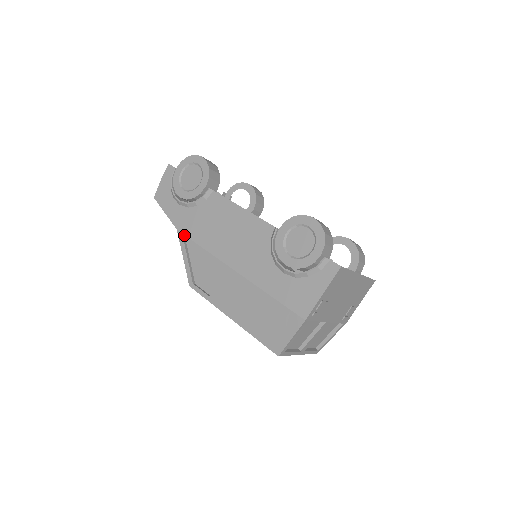
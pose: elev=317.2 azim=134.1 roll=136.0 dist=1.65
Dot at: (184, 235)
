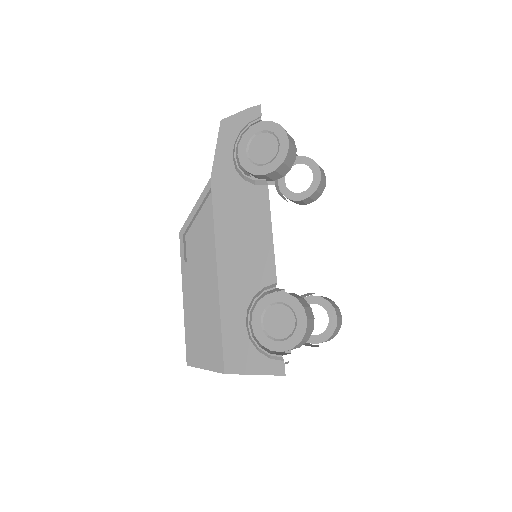
Dot at: (212, 188)
